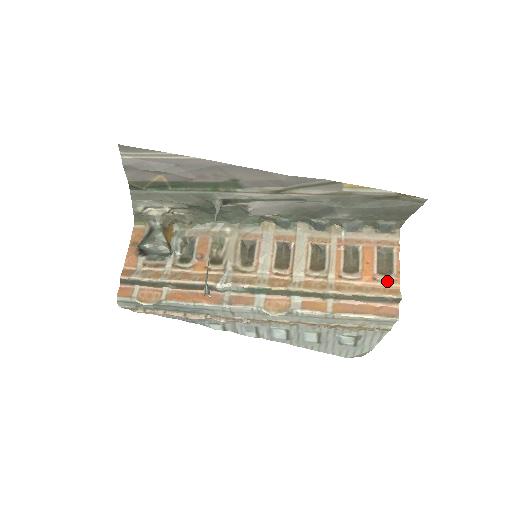
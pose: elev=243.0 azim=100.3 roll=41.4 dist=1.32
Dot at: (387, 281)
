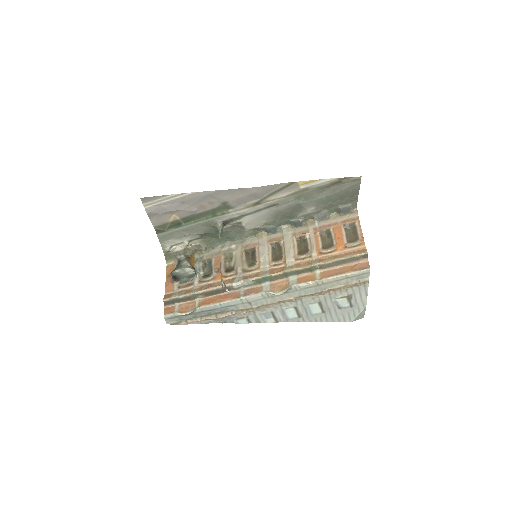
Dot at: (355, 246)
